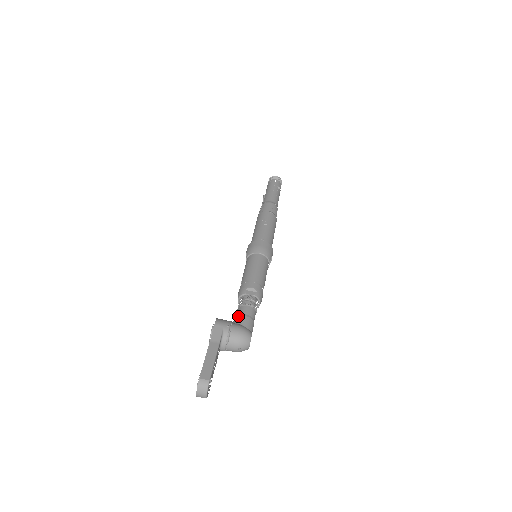
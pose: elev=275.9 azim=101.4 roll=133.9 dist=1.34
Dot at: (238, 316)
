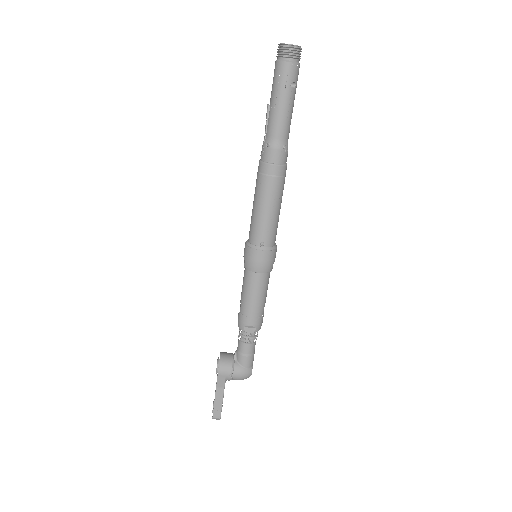
Dot at: (239, 354)
